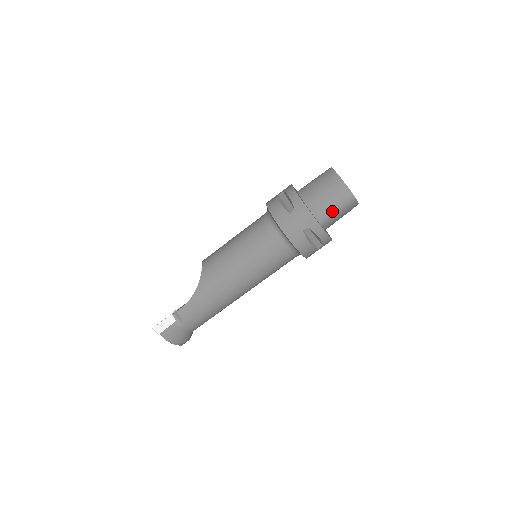
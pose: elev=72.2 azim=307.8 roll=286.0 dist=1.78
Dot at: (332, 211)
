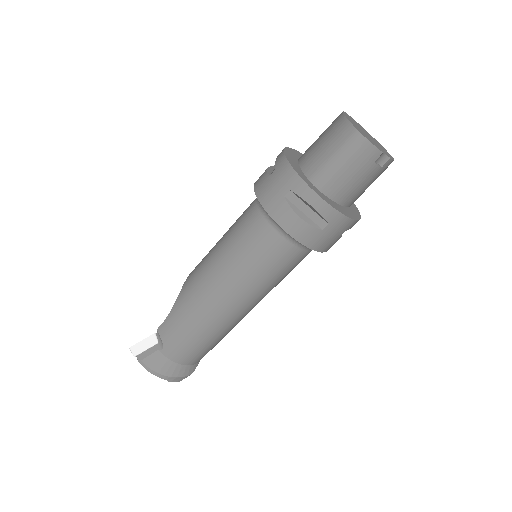
Dot at: (331, 164)
